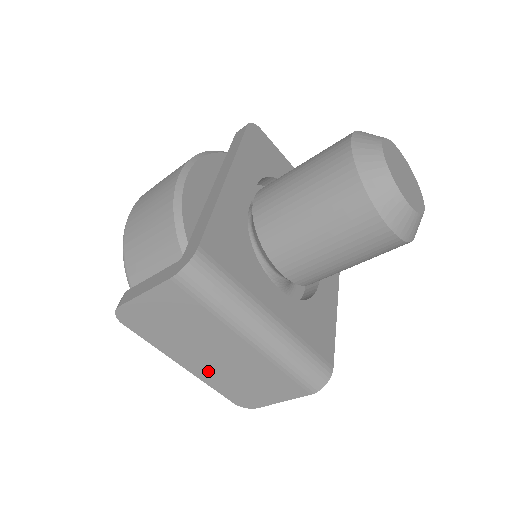
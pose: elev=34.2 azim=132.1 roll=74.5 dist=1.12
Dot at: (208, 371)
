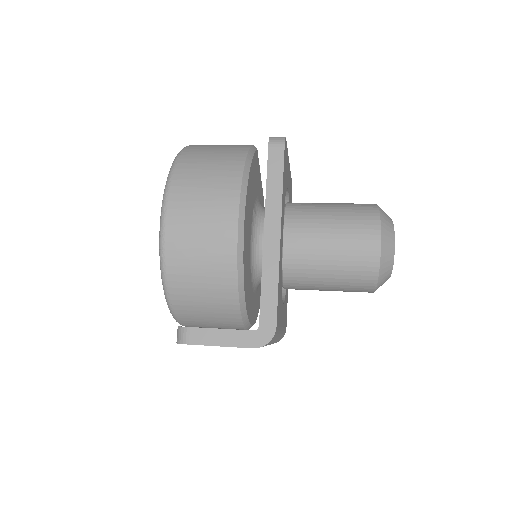
Dot at: occluded
